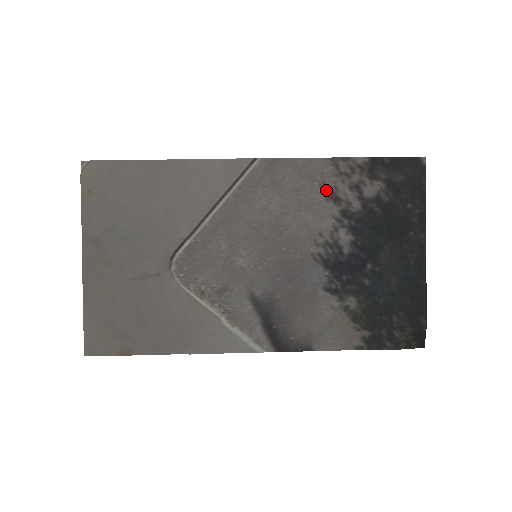
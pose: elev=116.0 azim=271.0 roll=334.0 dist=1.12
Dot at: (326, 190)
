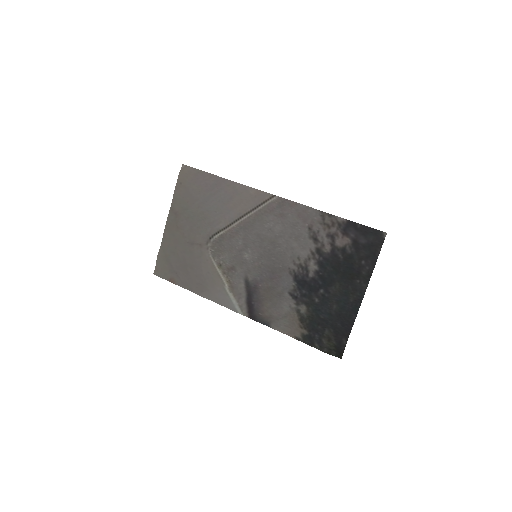
Dot at: (311, 231)
